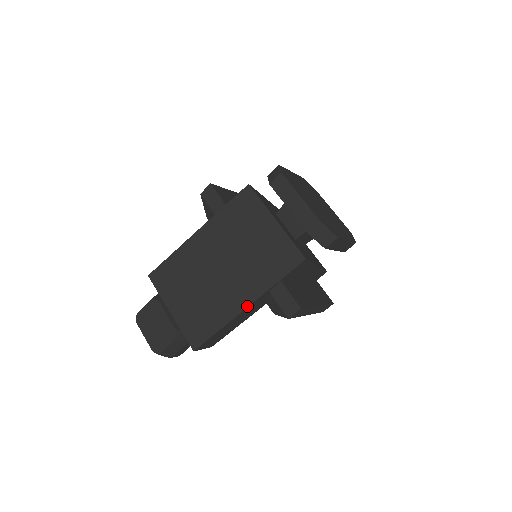
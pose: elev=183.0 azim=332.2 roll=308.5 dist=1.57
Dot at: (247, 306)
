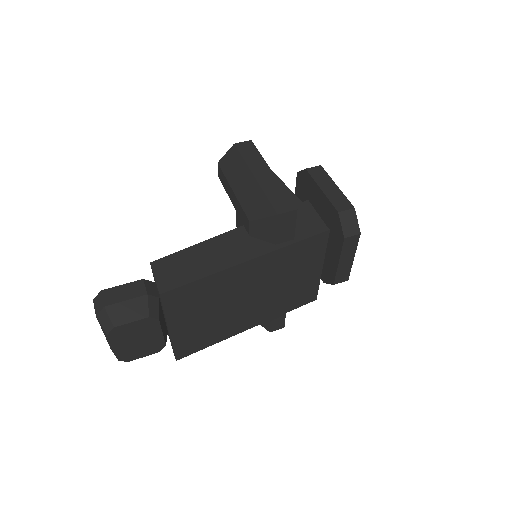
Dot at: occluded
